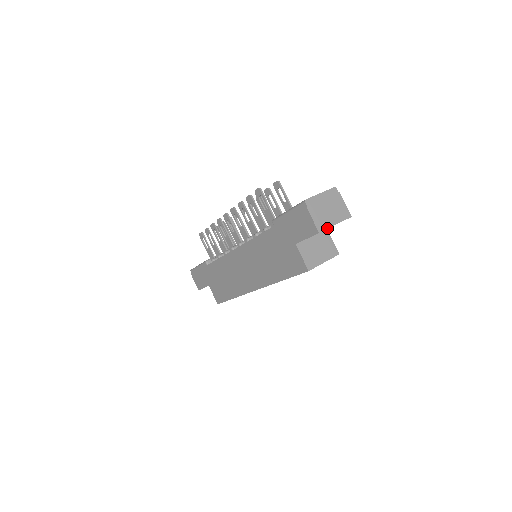
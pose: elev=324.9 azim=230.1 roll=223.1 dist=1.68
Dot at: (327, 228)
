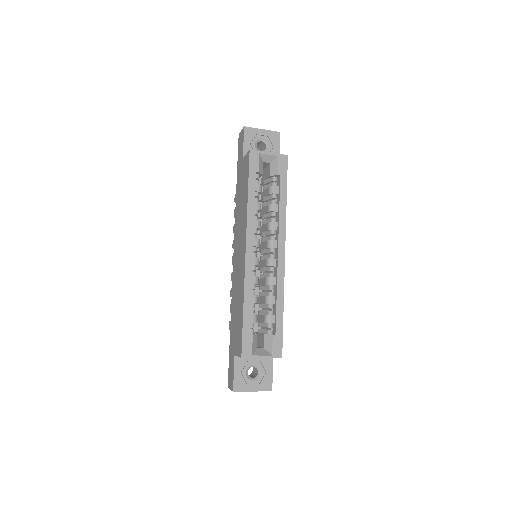
Dot at: (253, 128)
